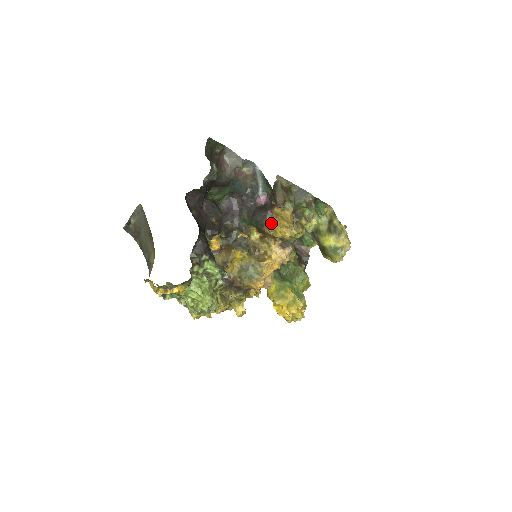
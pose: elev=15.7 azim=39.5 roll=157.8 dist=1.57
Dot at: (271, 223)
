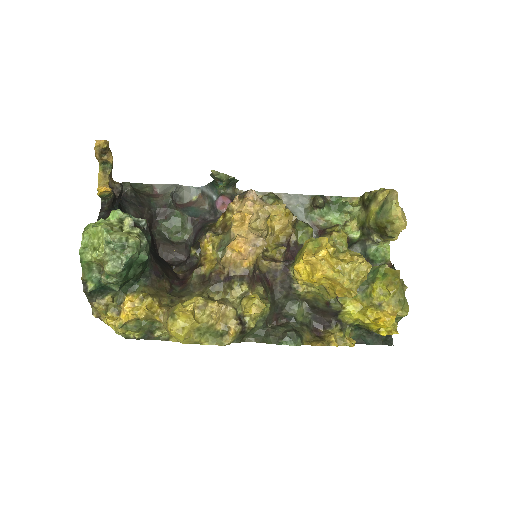
Dot at: occluded
